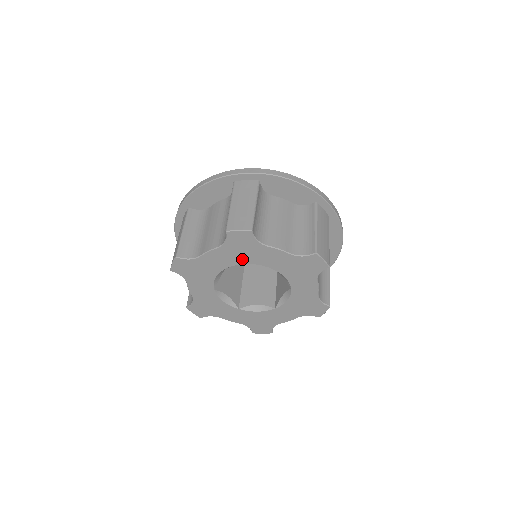
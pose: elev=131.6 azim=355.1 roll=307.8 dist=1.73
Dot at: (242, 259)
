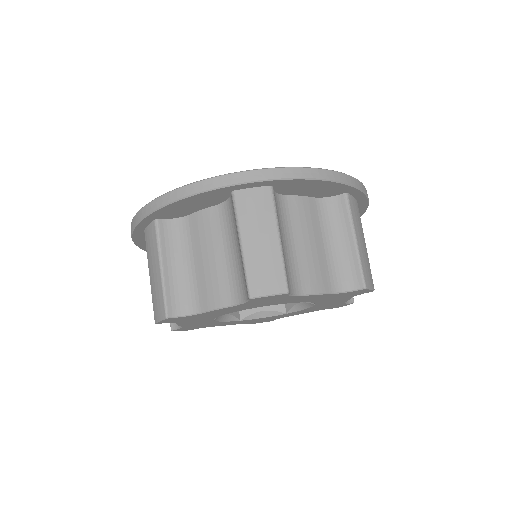
Dot at: (262, 305)
